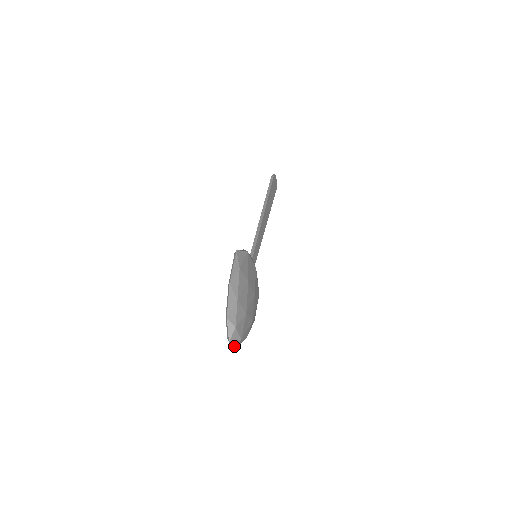
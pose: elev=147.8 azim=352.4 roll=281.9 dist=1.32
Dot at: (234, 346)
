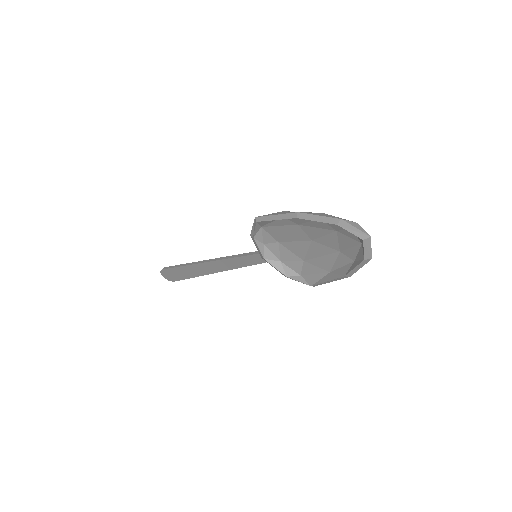
Dot at: (371, 253)
